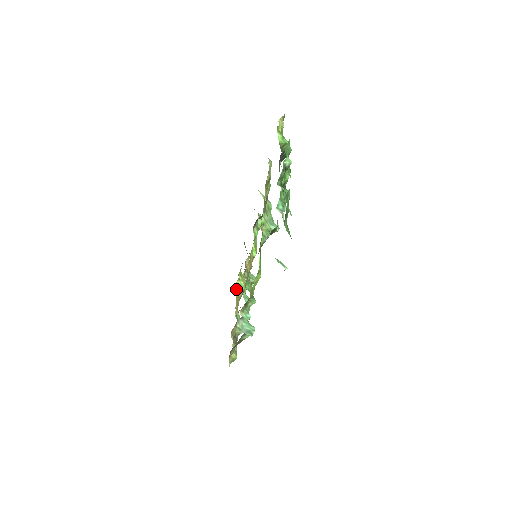
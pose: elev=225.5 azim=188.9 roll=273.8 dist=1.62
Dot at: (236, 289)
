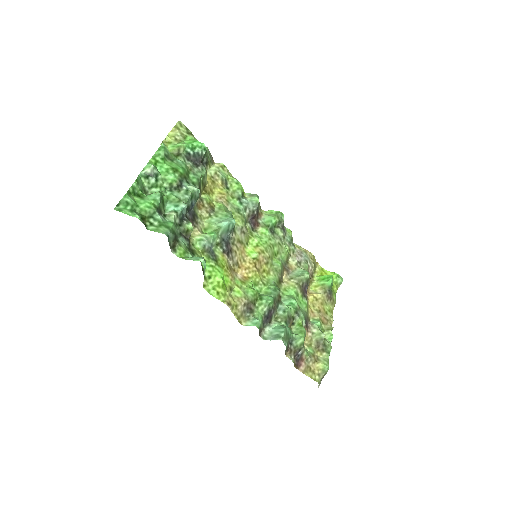
Dot at: (308, 293)
